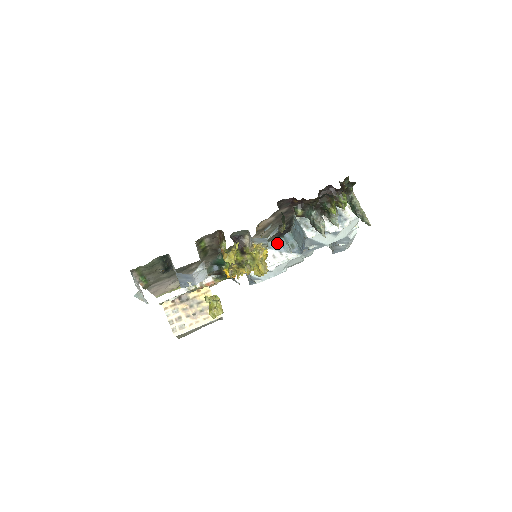
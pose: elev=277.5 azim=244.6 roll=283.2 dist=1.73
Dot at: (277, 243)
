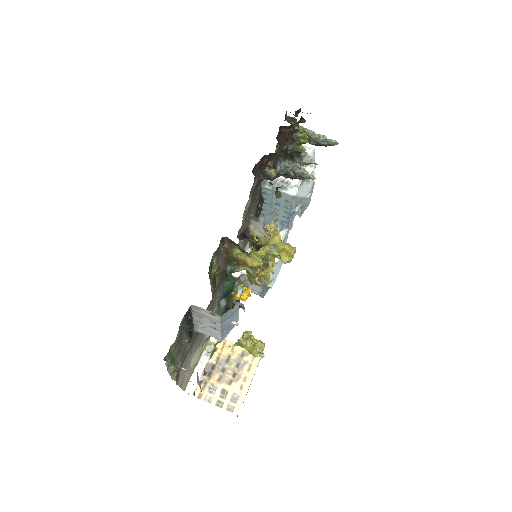
Dot at: occluded
